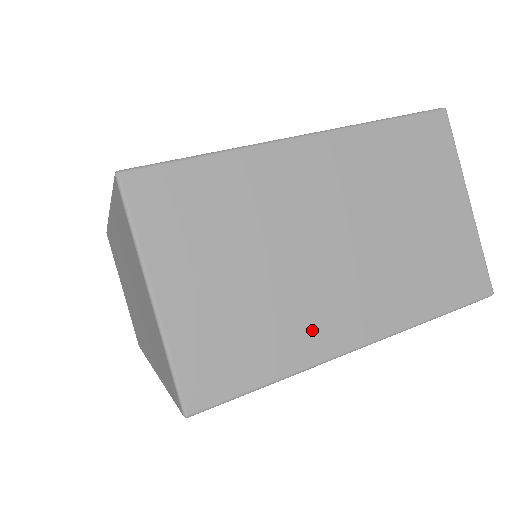
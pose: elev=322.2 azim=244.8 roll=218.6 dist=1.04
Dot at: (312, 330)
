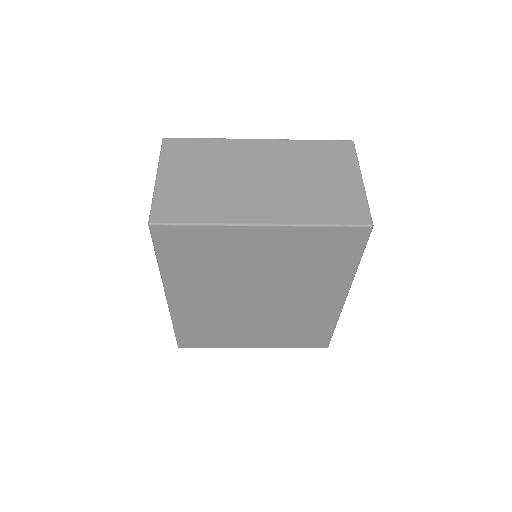
Dot at: (233, 209)
